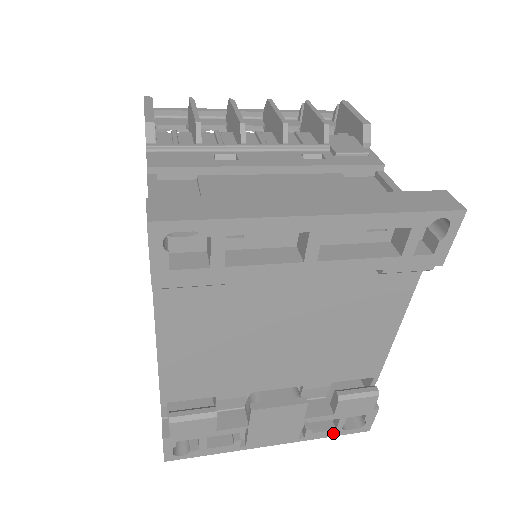
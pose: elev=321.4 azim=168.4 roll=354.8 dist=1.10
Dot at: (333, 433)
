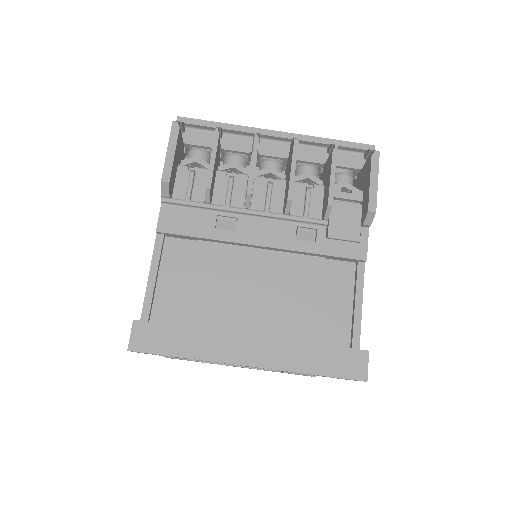
Dot at: occluded
